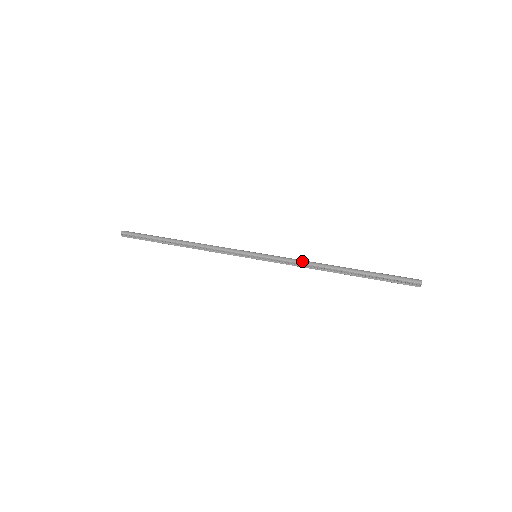
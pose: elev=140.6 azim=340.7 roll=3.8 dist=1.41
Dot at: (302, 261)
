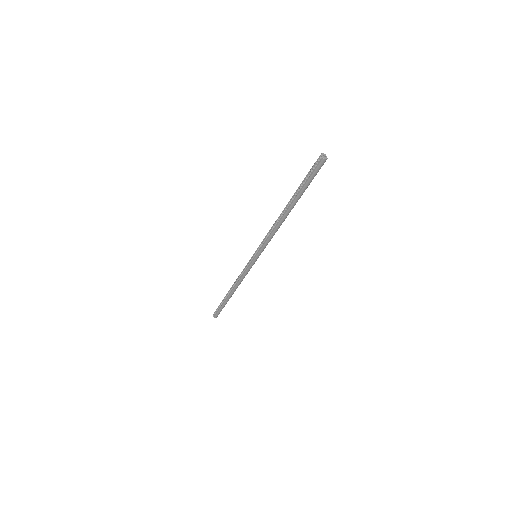
Dot at: (271, 229)
